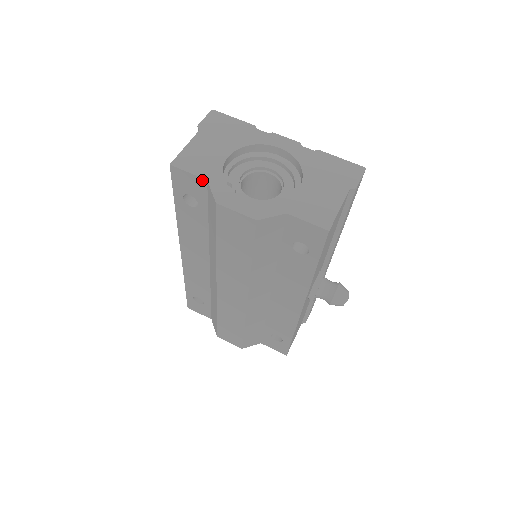
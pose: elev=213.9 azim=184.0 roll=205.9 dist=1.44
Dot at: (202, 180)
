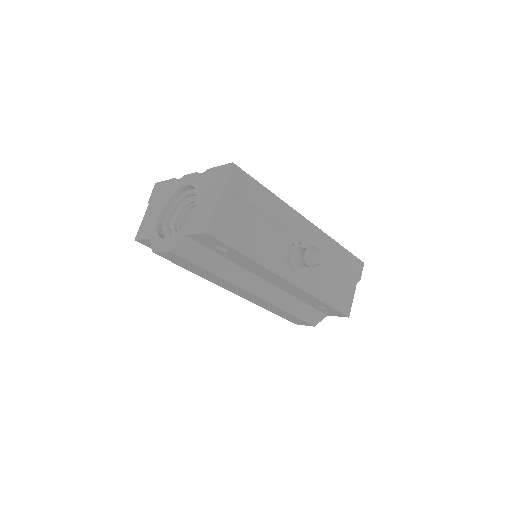
Dot at: (149, 240)
